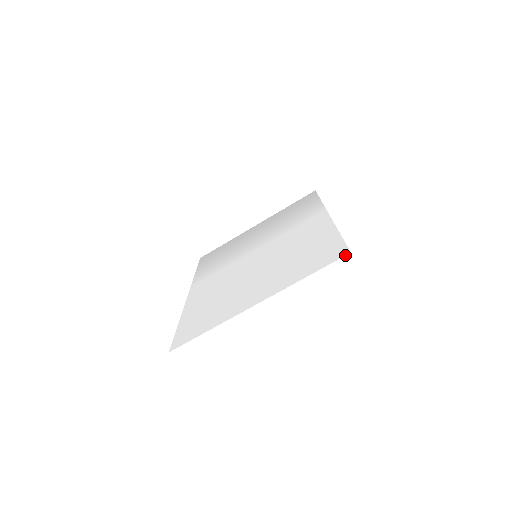
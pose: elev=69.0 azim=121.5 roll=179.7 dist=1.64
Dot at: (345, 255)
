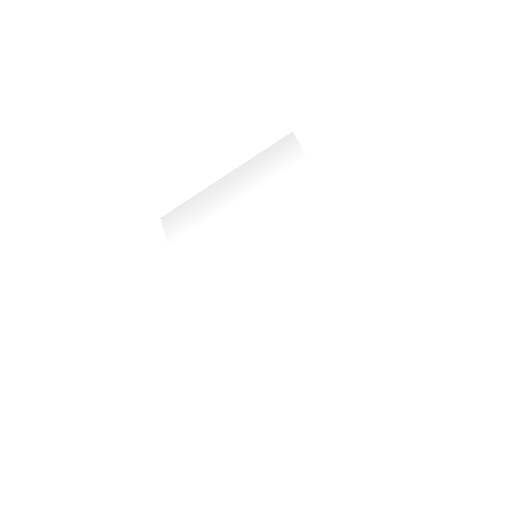
Dot at: (392, 315)
